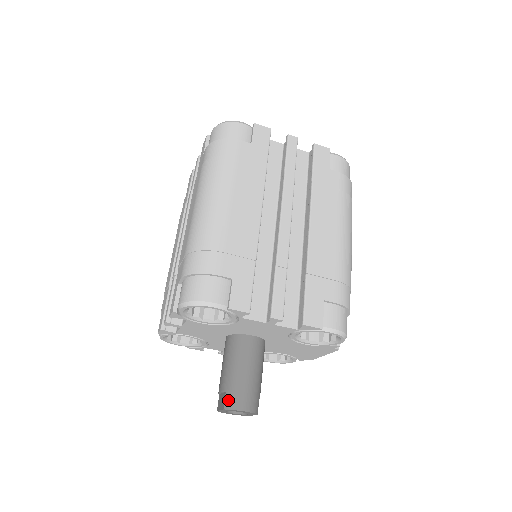
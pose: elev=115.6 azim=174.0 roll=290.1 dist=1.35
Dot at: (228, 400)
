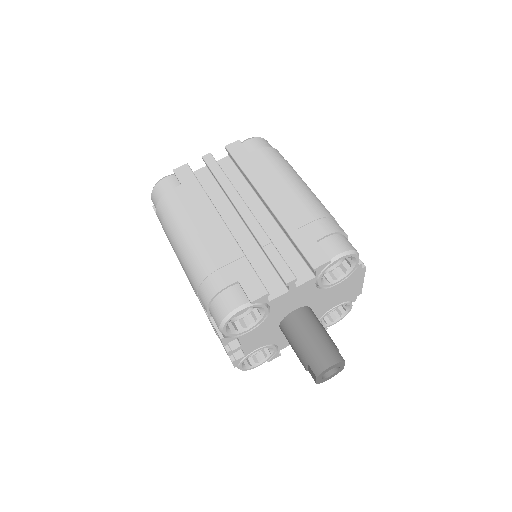
Dot at: (314, 368)
